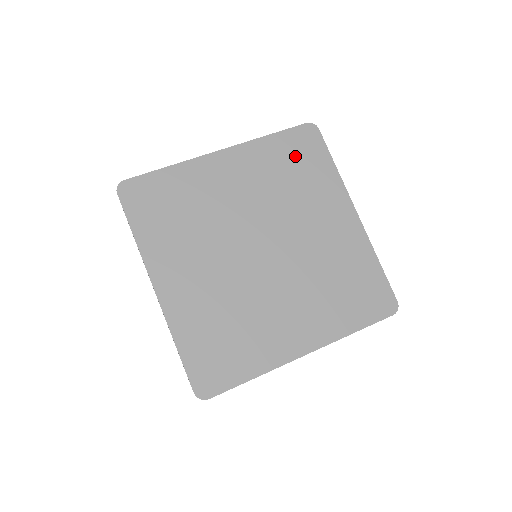
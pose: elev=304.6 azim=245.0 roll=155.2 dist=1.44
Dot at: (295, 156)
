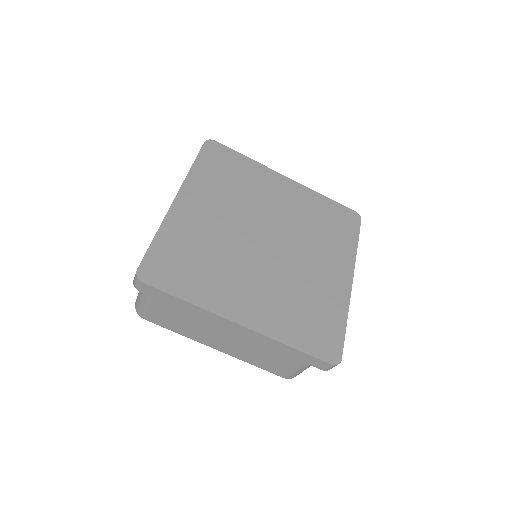
Dot at: (221, 168)
